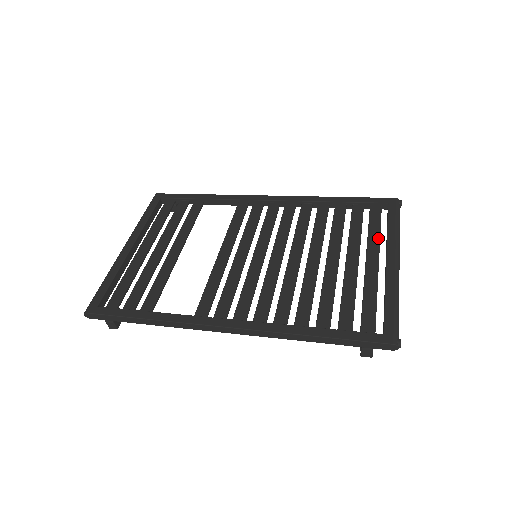
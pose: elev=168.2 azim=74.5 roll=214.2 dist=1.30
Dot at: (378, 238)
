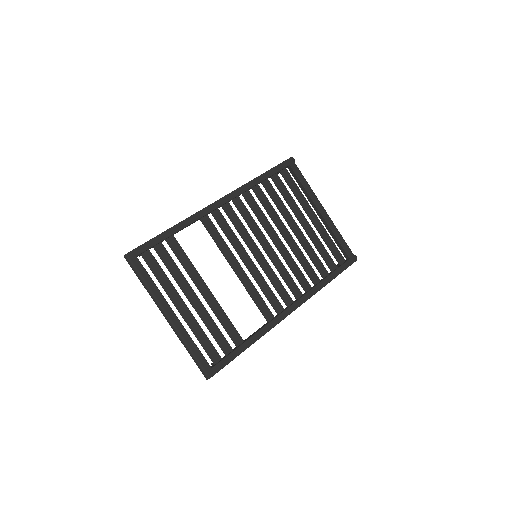
Dot at: (304, 197)
